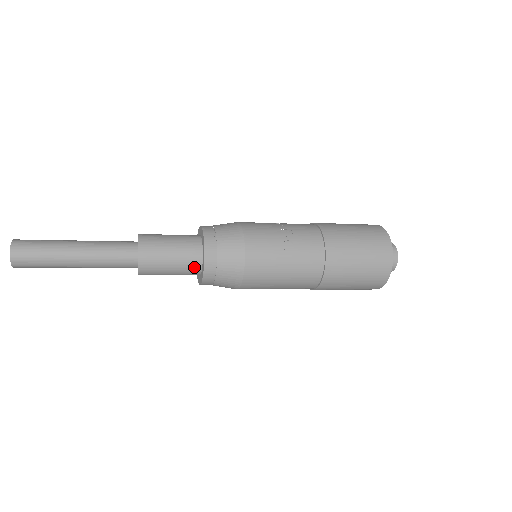
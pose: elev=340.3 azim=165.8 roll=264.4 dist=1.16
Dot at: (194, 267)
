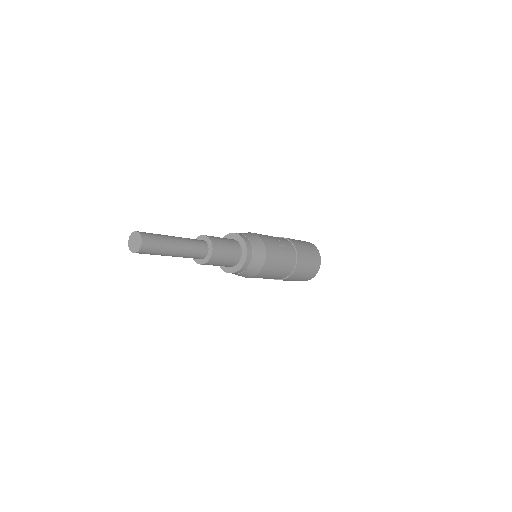
Dot at: (237, 259)
